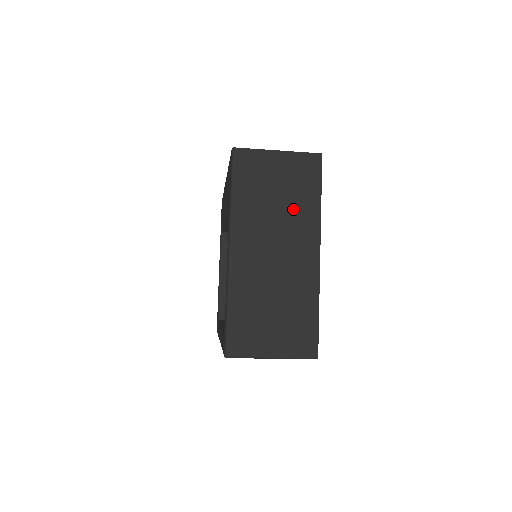
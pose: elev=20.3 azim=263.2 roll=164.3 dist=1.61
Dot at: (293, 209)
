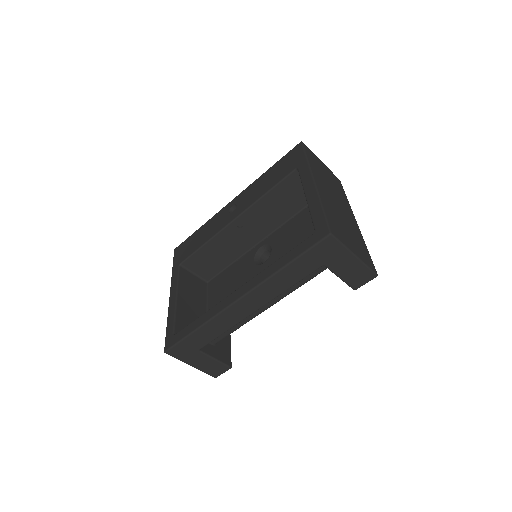
Dot at: (337, 191)
